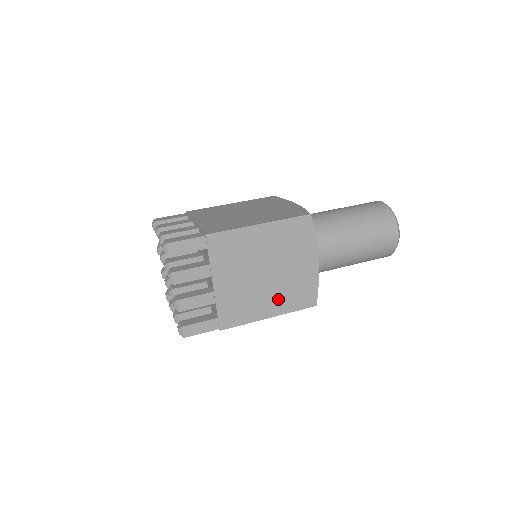
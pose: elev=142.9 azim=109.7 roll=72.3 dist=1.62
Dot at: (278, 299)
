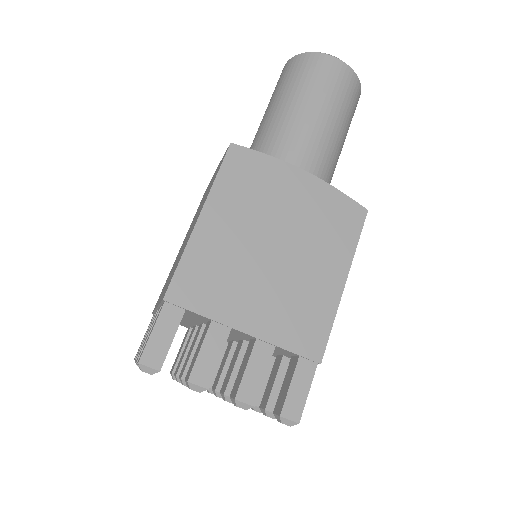
Dot at: (325, 256)
